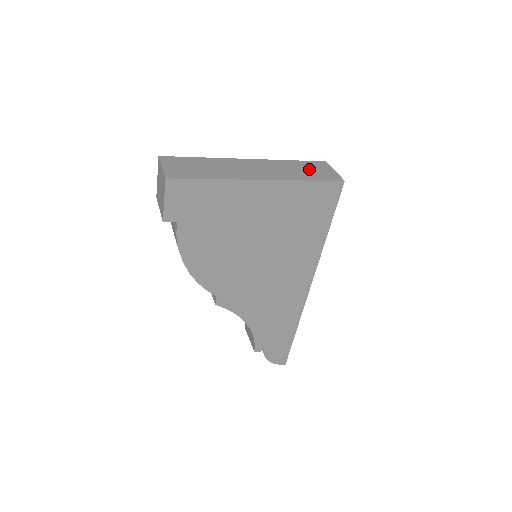
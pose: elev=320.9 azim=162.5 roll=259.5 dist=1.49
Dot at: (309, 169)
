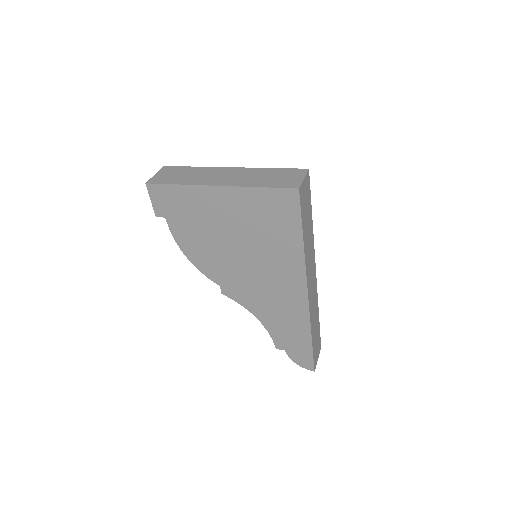
Dot at: (277, 176)
